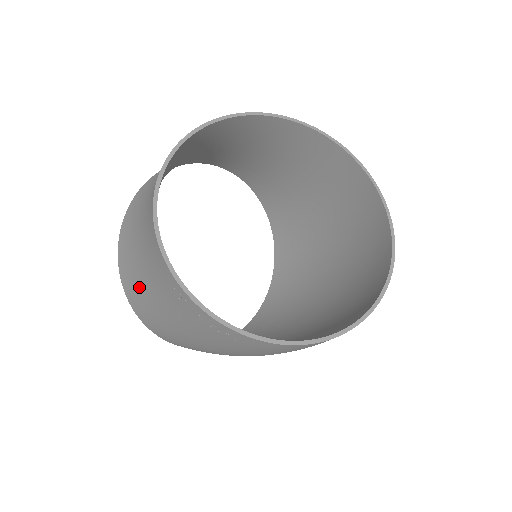
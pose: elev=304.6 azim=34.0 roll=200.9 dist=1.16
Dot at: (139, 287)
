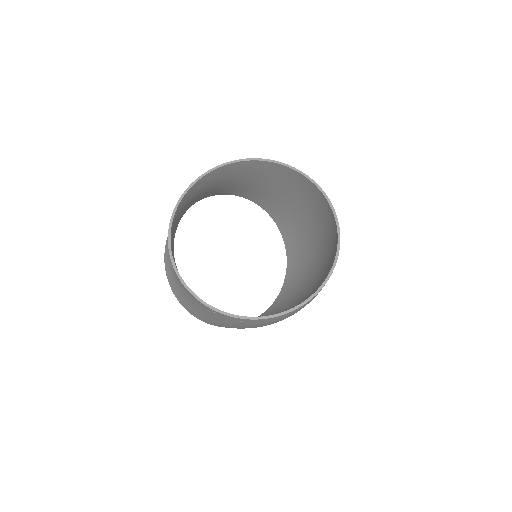
Dot at: (185, 300)
